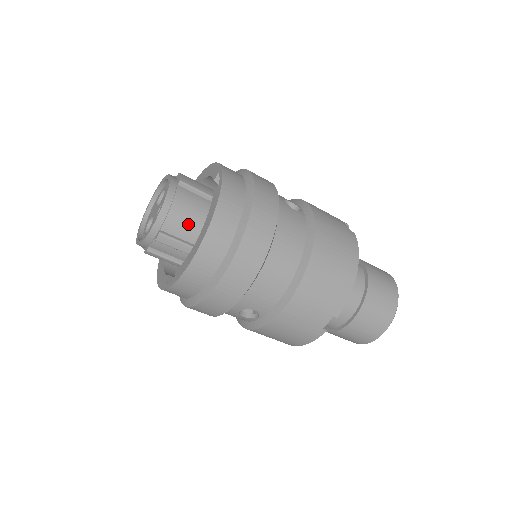
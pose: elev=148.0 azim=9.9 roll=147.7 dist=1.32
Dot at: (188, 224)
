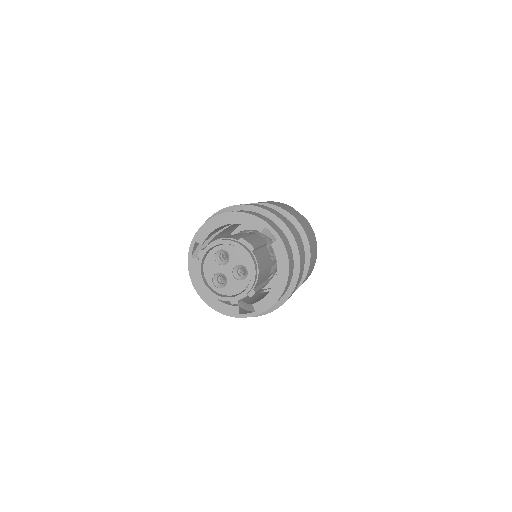
Dot at: (263, 275)
